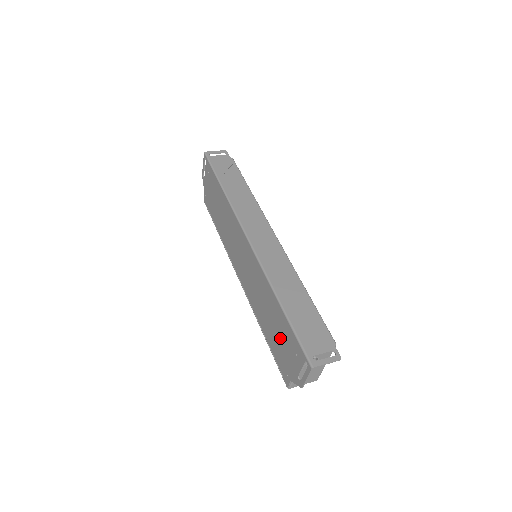
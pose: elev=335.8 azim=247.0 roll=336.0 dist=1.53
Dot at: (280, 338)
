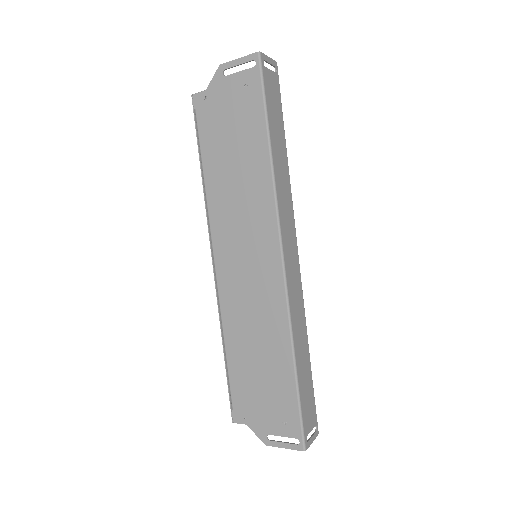
Dot at: (263, 387)
